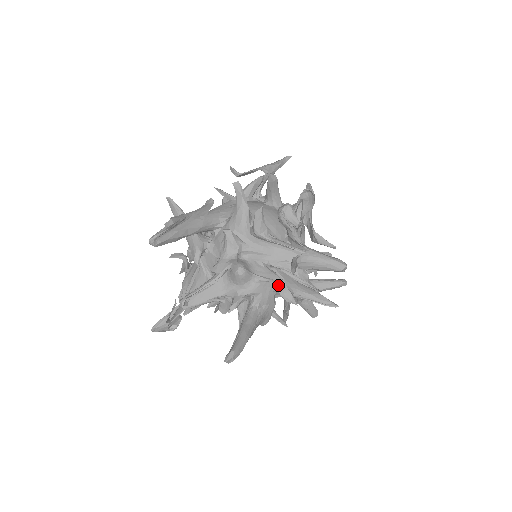
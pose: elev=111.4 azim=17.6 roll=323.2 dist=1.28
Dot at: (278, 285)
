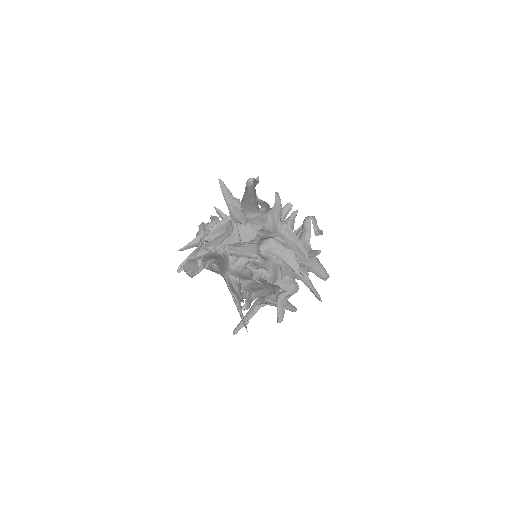
Dot at: (281, 274)
